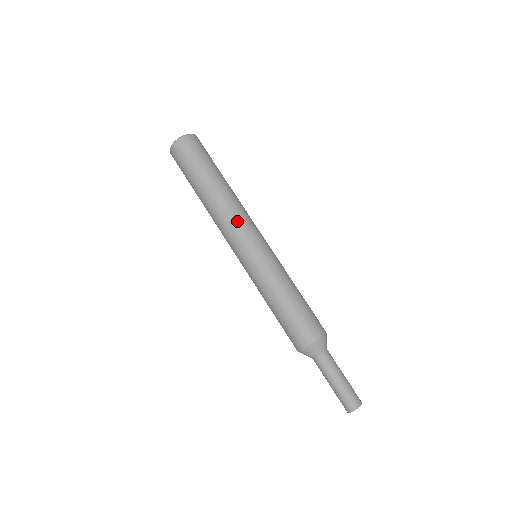
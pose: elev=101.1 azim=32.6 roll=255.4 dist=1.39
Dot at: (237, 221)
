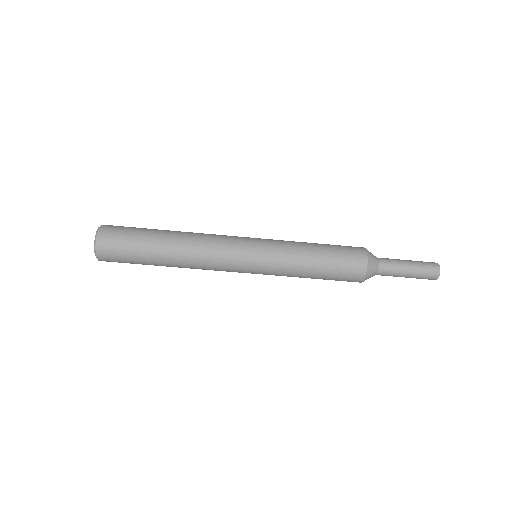
Dot at: (217, 244)
